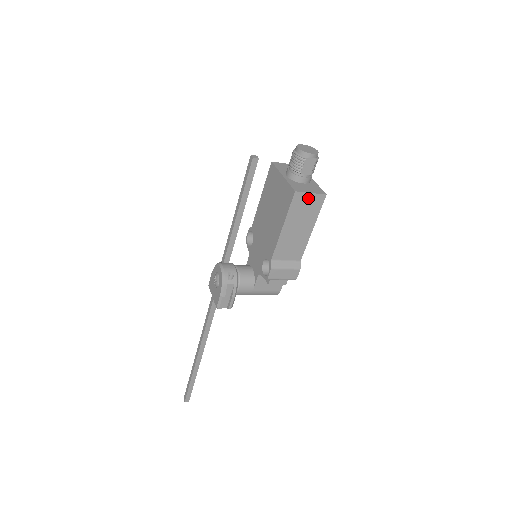
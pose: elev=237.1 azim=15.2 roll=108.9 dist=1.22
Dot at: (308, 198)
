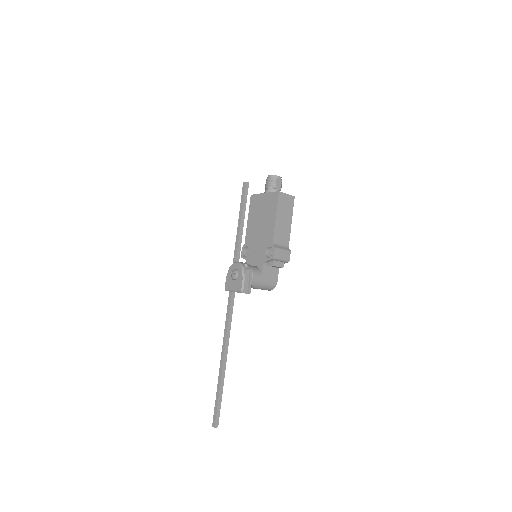
Dot at: (286, 197)
